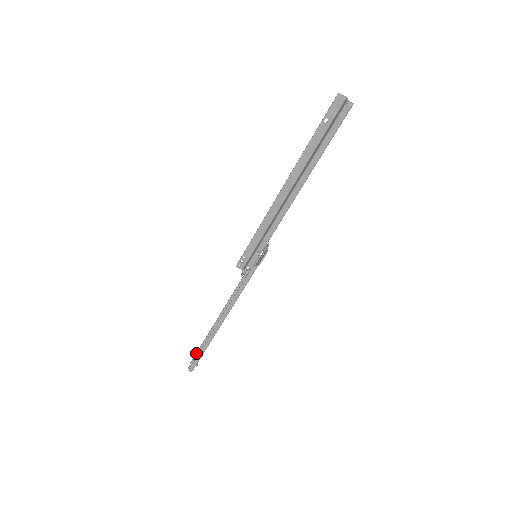
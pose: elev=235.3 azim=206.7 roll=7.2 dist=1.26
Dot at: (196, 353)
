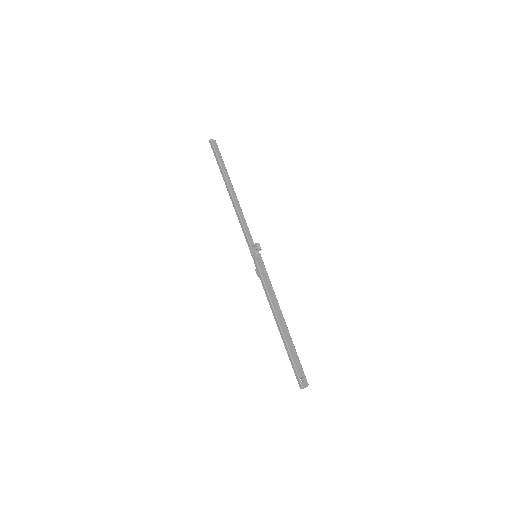
Dot at: occluded
